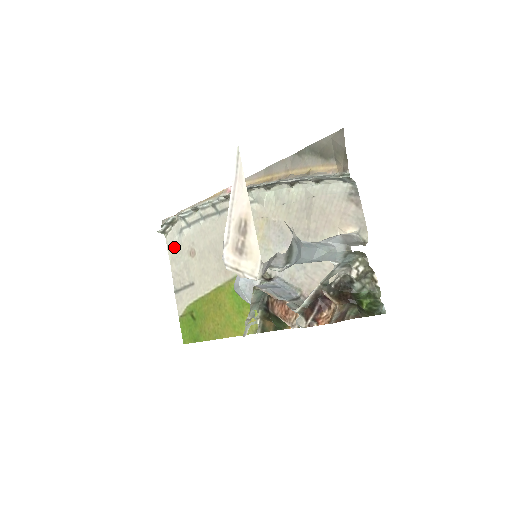
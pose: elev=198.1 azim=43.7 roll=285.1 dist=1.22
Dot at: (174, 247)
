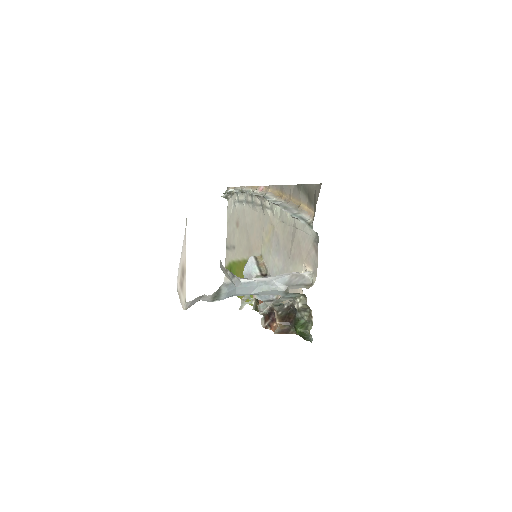
Dot at: (230, 212)
